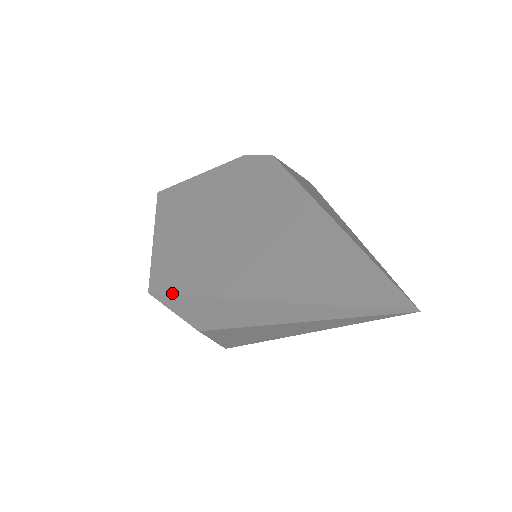
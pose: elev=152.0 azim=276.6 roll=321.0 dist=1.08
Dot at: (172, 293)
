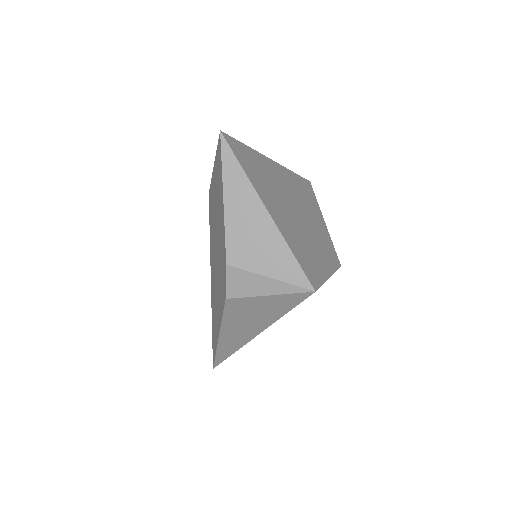
Dot at: (209, 220)
